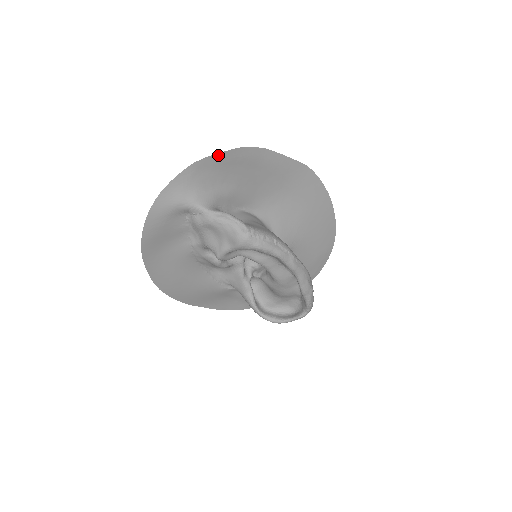
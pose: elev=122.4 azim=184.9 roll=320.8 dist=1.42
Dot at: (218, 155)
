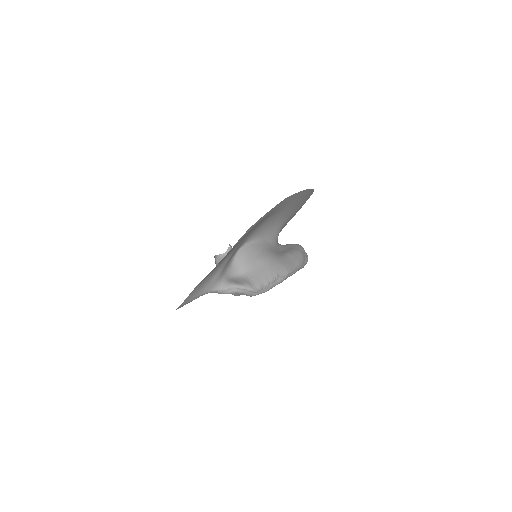
Dot at: occluded
